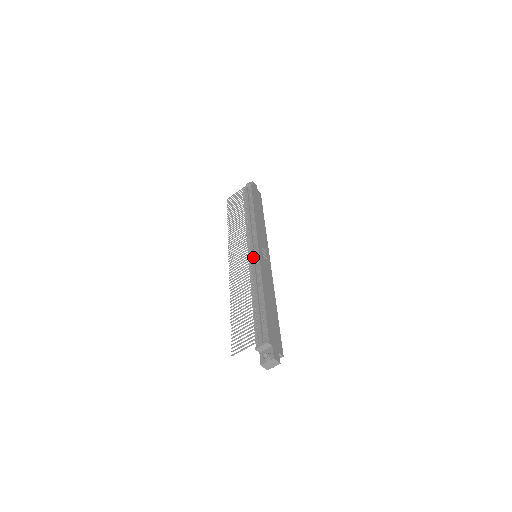
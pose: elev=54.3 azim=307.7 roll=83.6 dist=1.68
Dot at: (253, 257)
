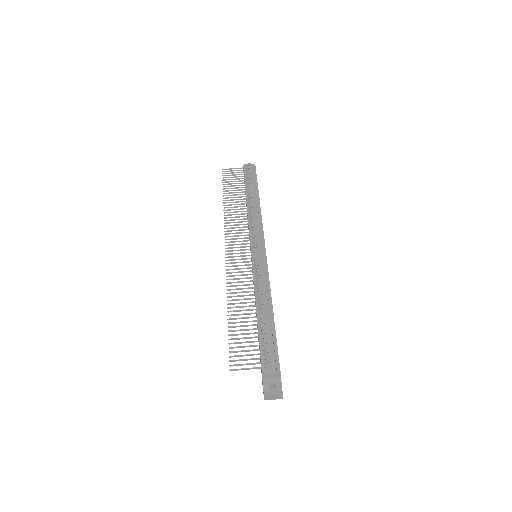
Dot at: (260, 259)
